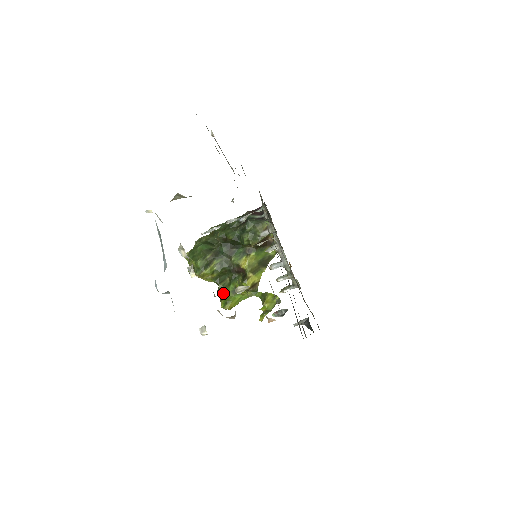
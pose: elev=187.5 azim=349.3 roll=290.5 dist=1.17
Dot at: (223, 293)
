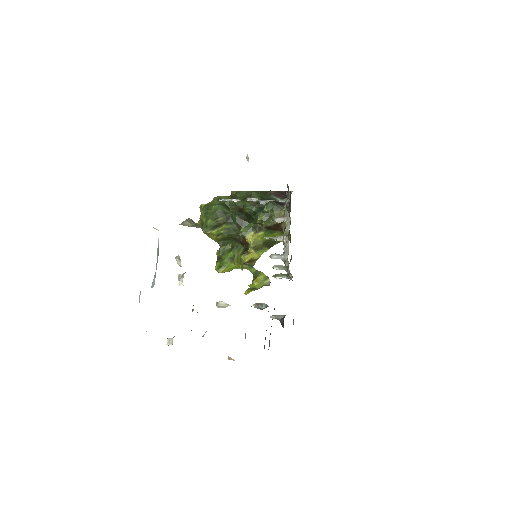
Dot at: (221, 256)
